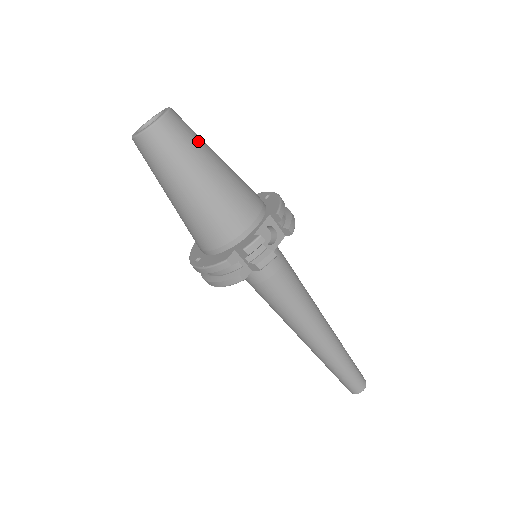
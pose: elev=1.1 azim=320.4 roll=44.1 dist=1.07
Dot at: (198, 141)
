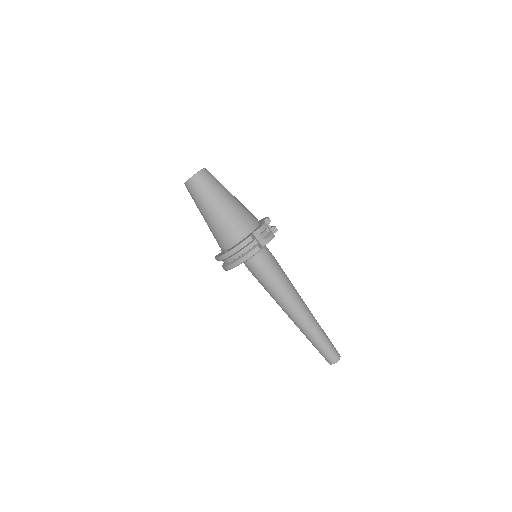
Dot at: occluded
